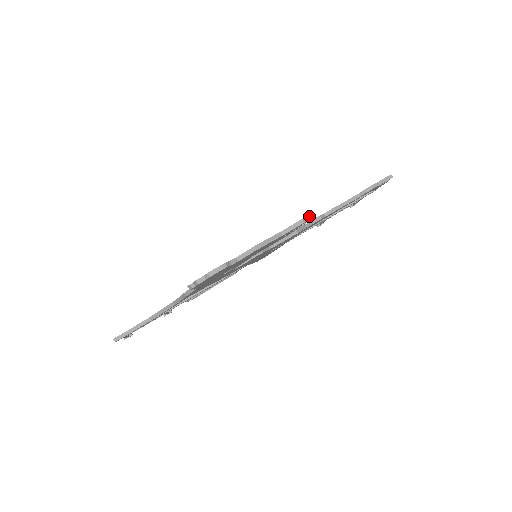
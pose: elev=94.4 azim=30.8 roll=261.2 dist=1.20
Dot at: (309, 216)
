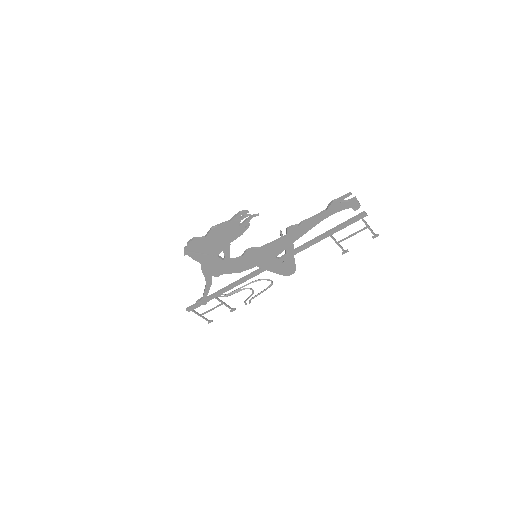
Dot at: occluded
